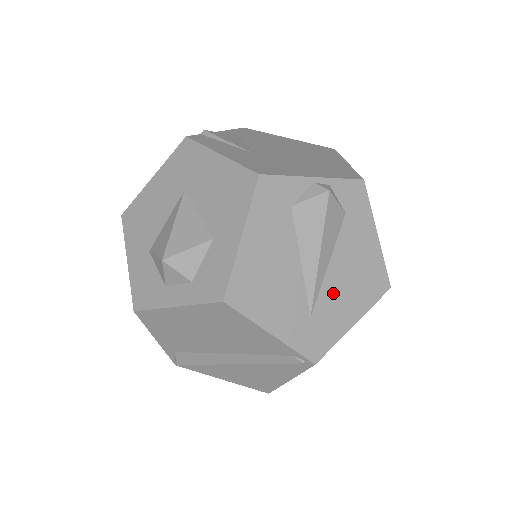
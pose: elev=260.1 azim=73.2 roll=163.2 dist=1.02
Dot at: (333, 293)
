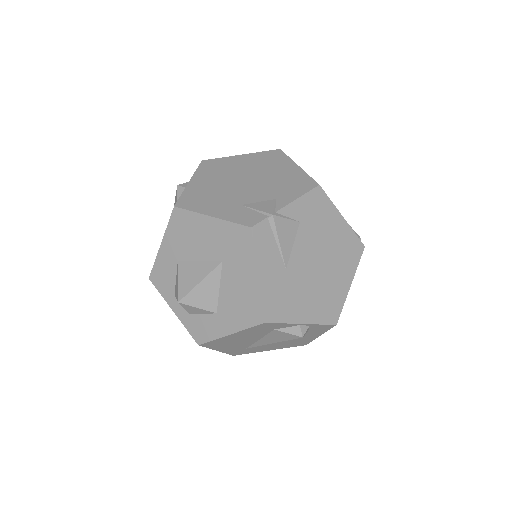
Dot at: (268, 345)
